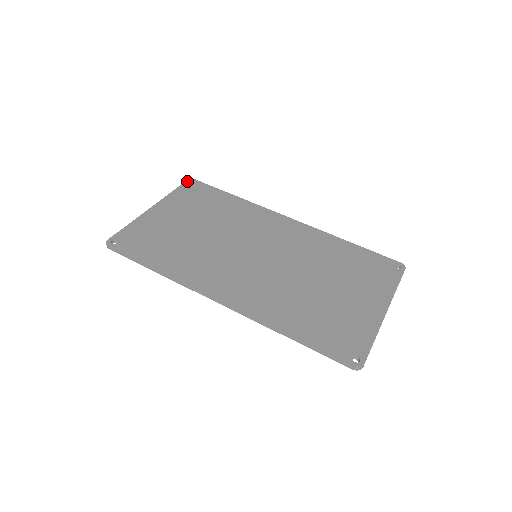
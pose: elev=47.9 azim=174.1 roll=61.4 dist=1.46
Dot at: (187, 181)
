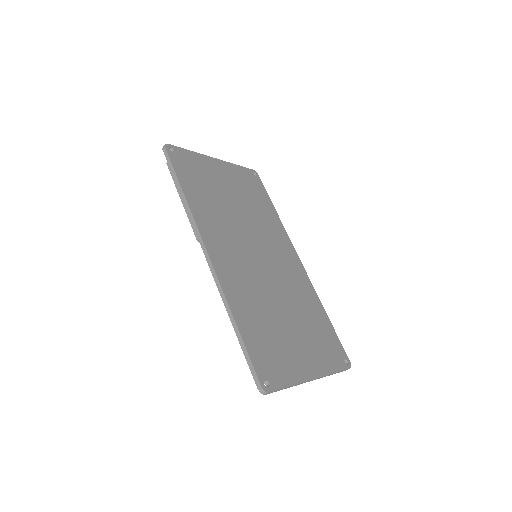
Dot at: (252, 170)
